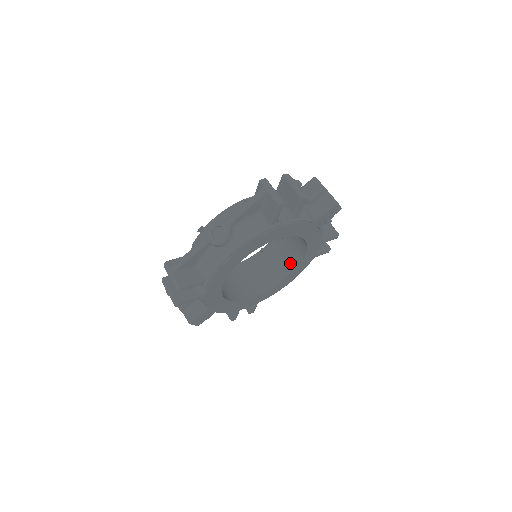
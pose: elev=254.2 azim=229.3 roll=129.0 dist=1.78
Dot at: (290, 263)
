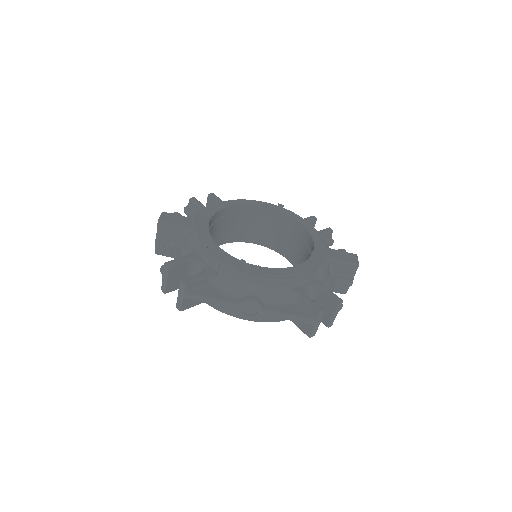
Dot at: (273, 242)
